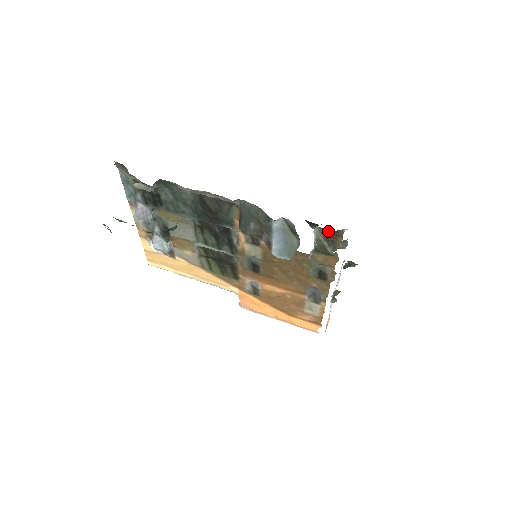
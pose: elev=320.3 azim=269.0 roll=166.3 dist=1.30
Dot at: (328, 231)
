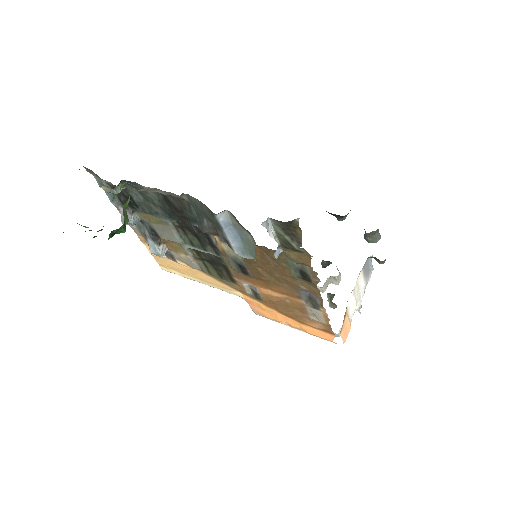
Dot at: (283, 223)
